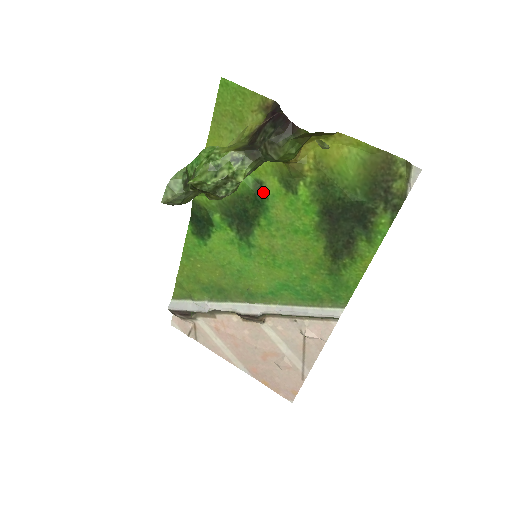
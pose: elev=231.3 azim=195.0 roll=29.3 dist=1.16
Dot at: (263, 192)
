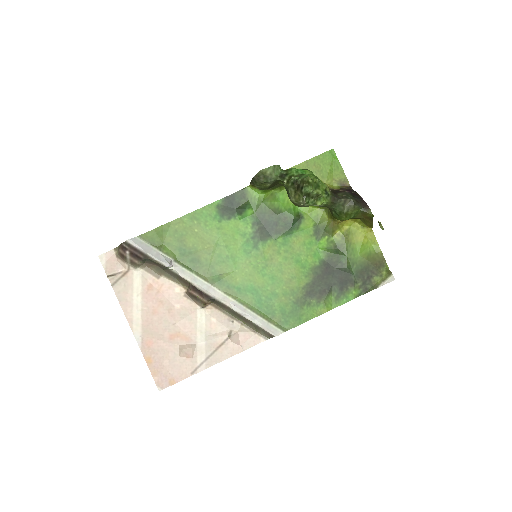
Dot at: (298, 223)
